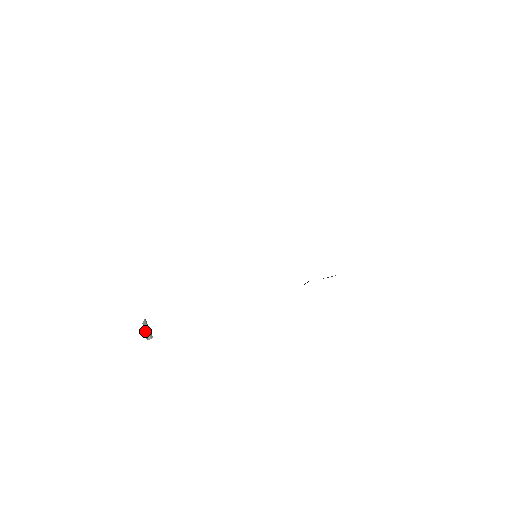
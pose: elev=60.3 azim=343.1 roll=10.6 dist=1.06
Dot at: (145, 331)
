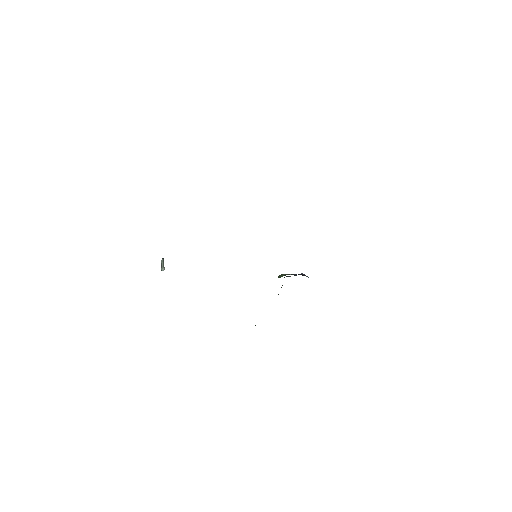
Dot at: (161, 265)
